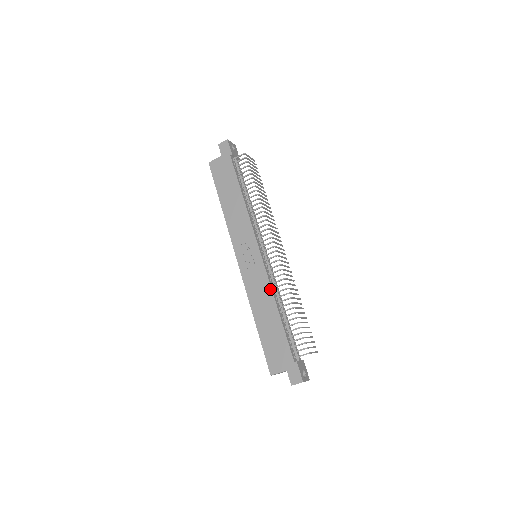
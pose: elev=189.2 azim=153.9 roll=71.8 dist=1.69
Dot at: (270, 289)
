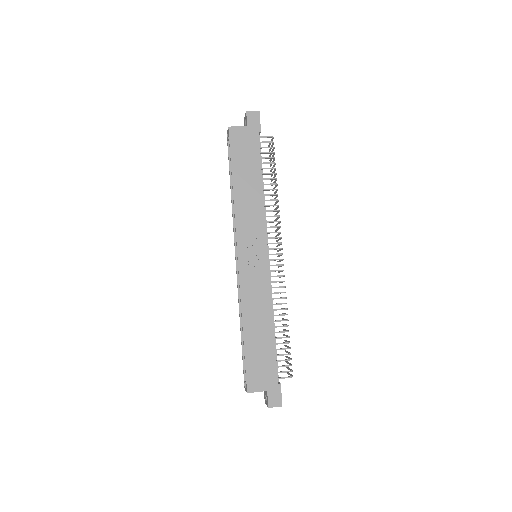
Dot at: (270, 299)
